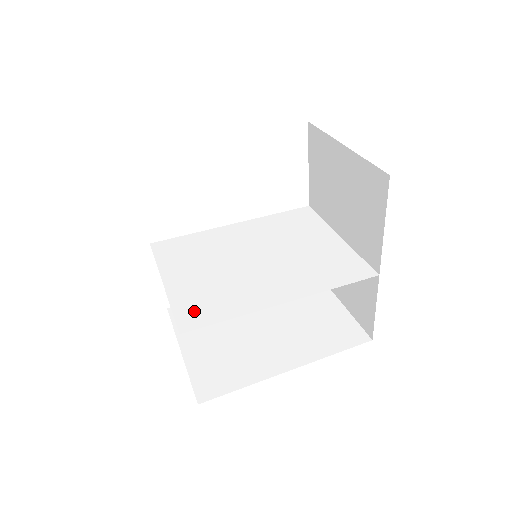
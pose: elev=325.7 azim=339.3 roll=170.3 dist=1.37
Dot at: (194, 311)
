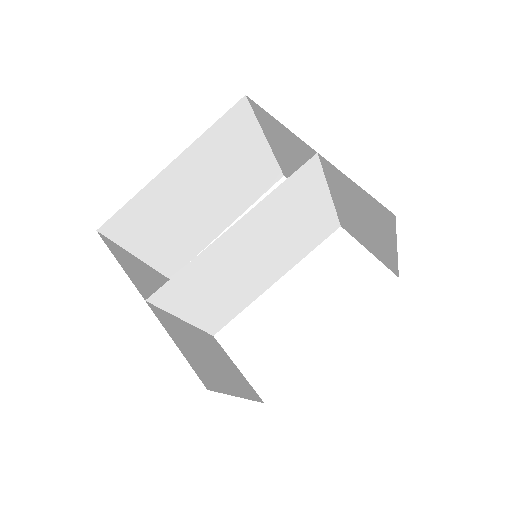
Dot at: (173, 294)
